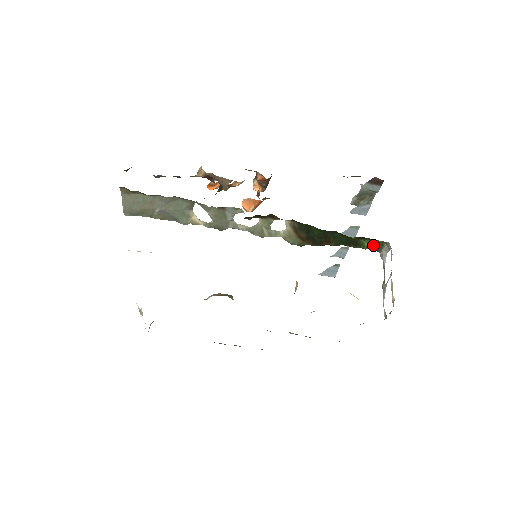
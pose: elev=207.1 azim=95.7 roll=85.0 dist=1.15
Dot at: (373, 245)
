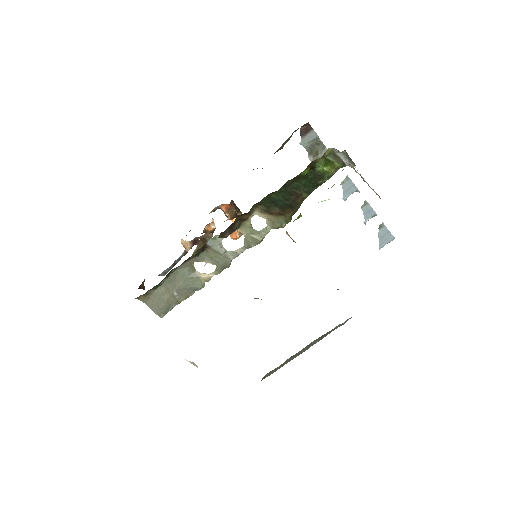
Dot at: (332, 165)
